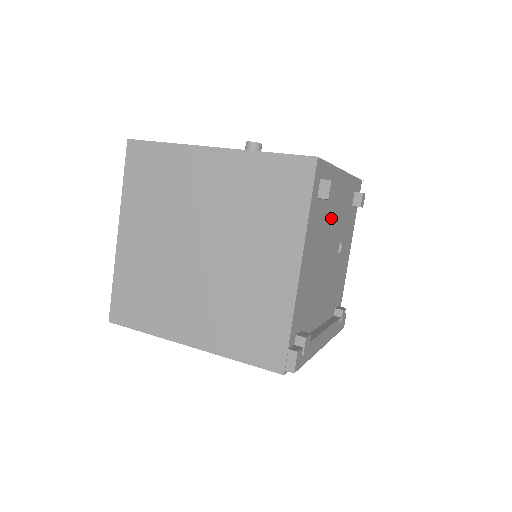
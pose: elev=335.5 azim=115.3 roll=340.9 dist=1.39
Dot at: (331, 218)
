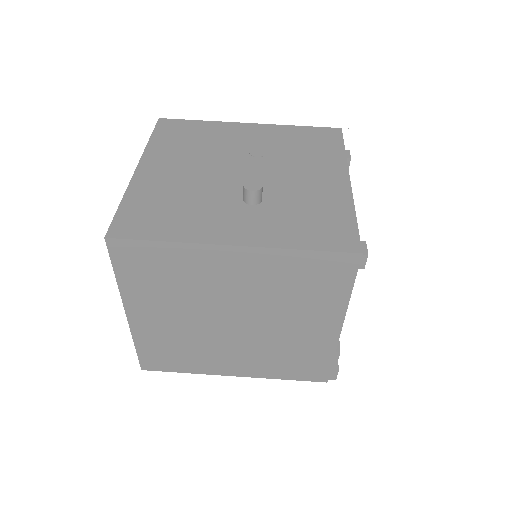
Dot at: occluded
